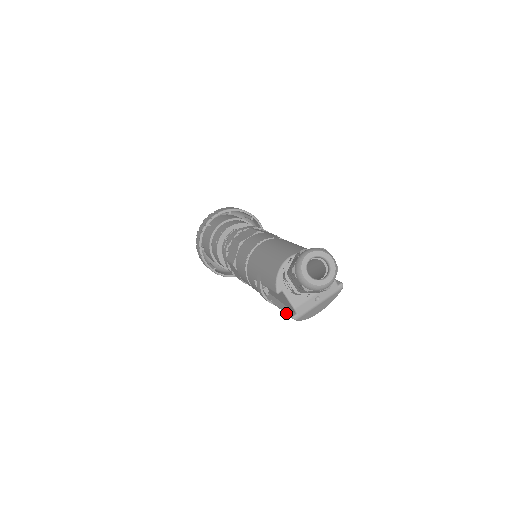
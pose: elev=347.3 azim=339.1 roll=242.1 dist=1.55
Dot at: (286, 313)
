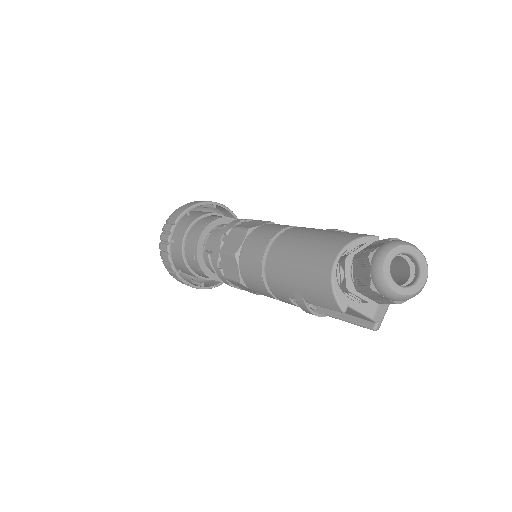
Dot at: occluded
